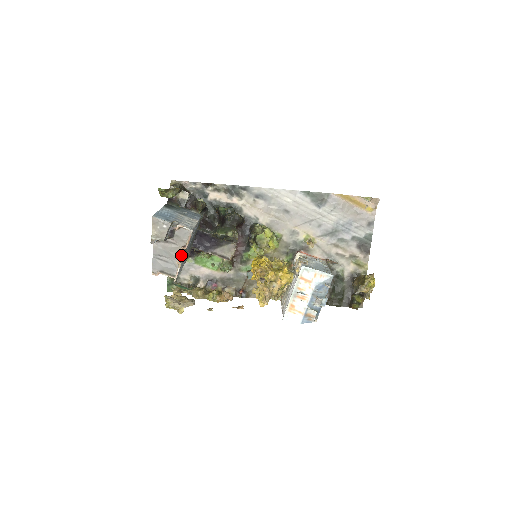
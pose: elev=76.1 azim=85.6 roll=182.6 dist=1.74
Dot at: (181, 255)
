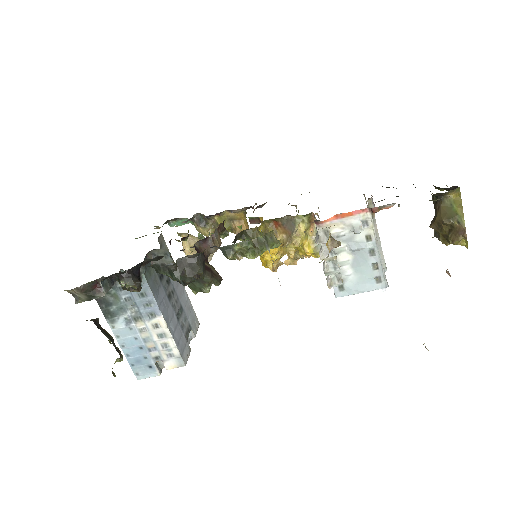
Dot at: occluded
